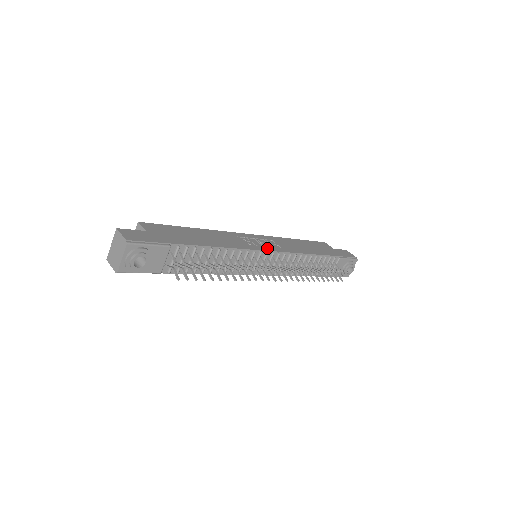
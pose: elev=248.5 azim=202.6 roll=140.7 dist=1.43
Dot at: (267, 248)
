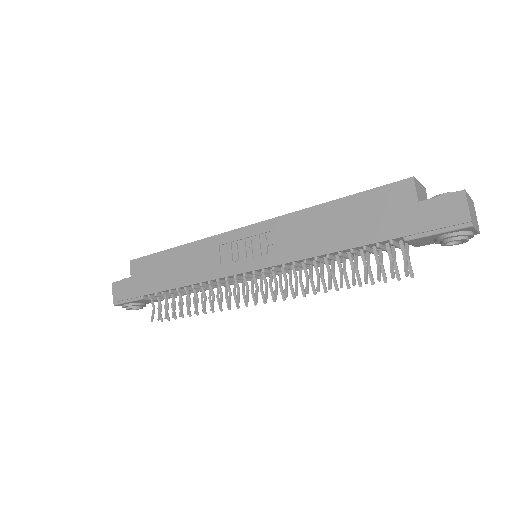
Dot at: (247, 265)
